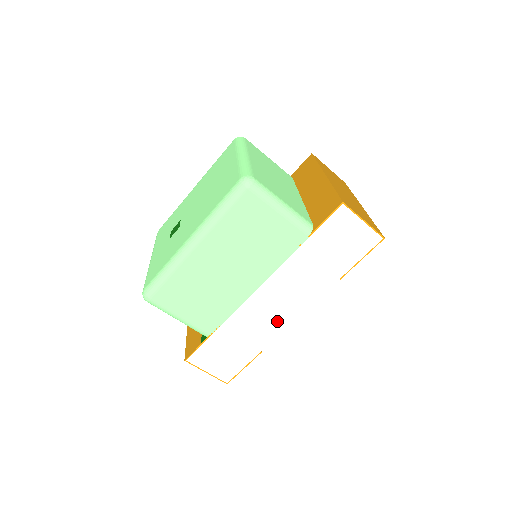
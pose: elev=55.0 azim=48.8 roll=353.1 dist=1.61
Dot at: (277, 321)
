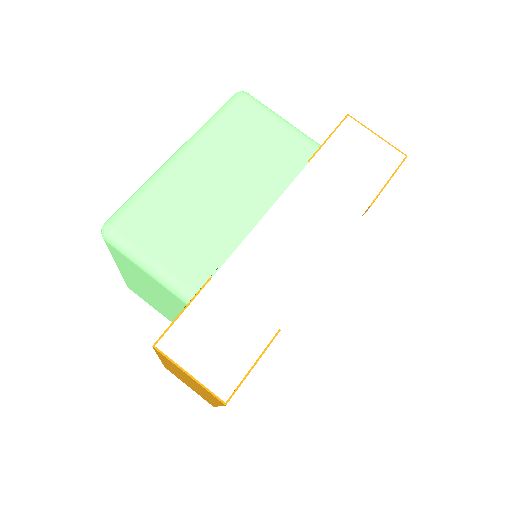
Dot at: (297, 270)
